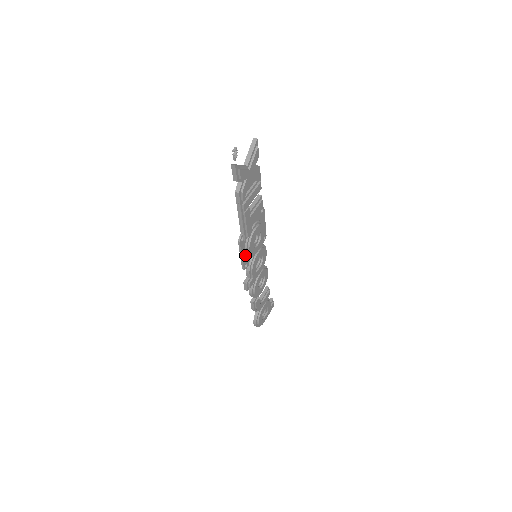
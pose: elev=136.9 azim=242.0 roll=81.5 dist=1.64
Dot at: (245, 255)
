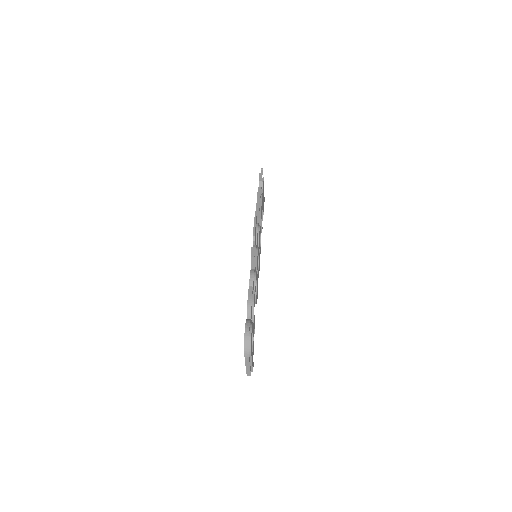
Dot at: (255, 230)
